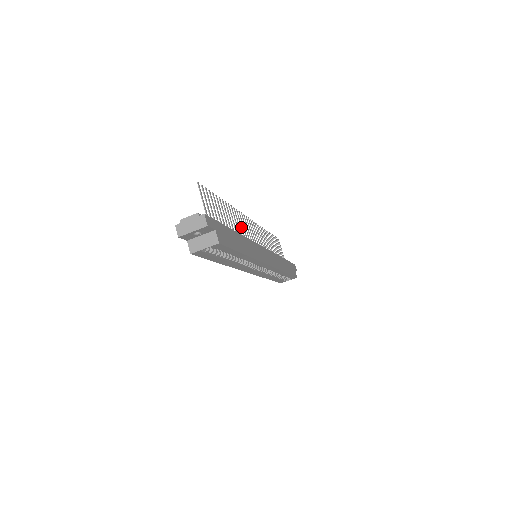
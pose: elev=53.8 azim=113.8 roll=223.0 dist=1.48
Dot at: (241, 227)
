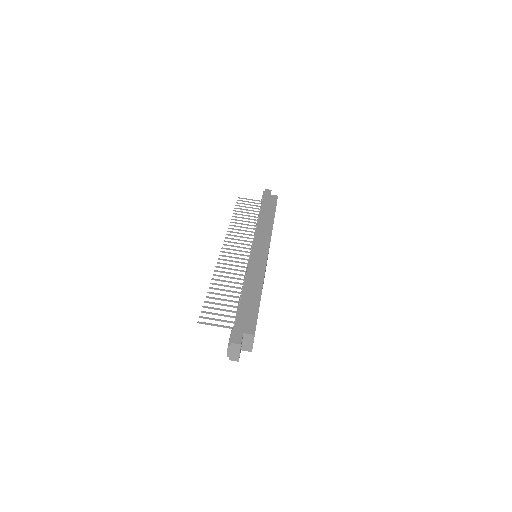
Dot at: occluded
